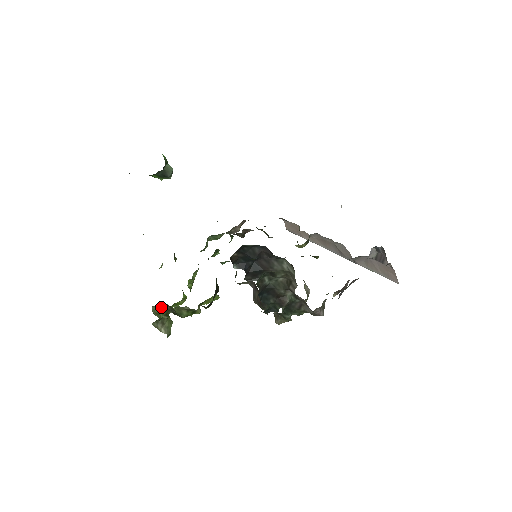
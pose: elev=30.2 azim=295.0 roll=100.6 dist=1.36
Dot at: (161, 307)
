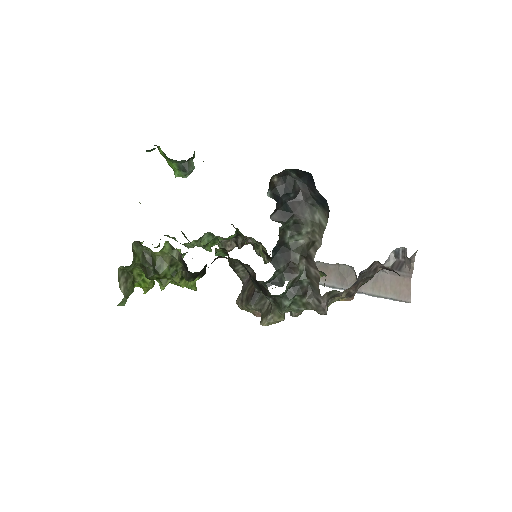
Dot at: (141, 251)
